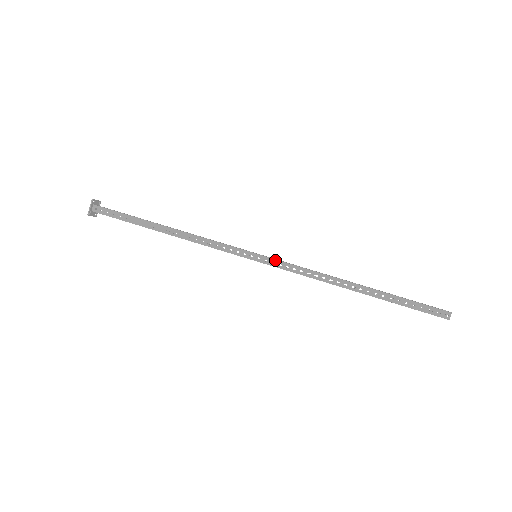
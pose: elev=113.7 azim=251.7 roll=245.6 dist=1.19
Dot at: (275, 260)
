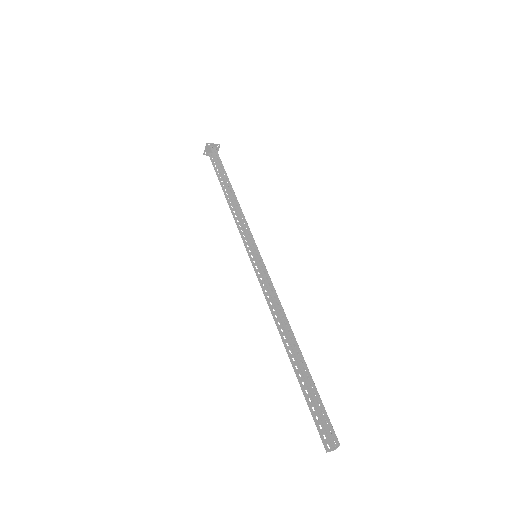
Dot at: occluded
